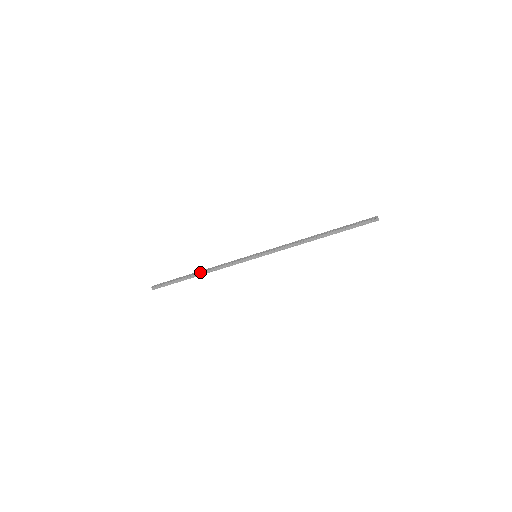
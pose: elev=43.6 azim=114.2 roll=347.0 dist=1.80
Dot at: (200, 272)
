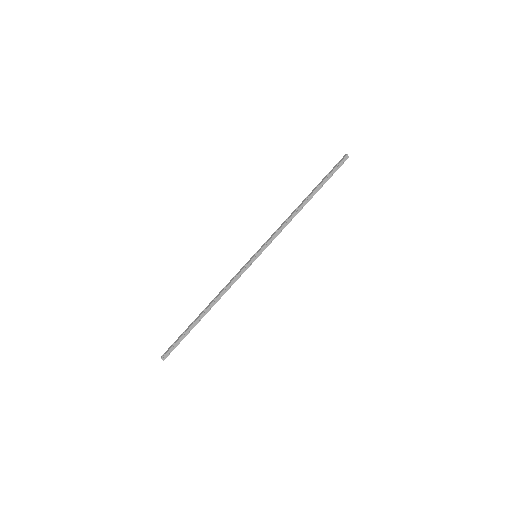
Dot at: (207, 307)
